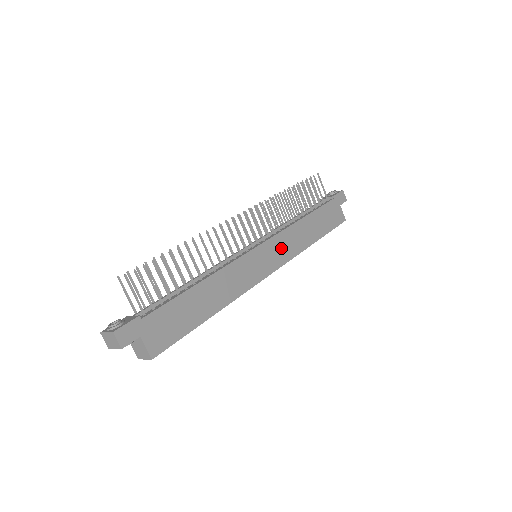
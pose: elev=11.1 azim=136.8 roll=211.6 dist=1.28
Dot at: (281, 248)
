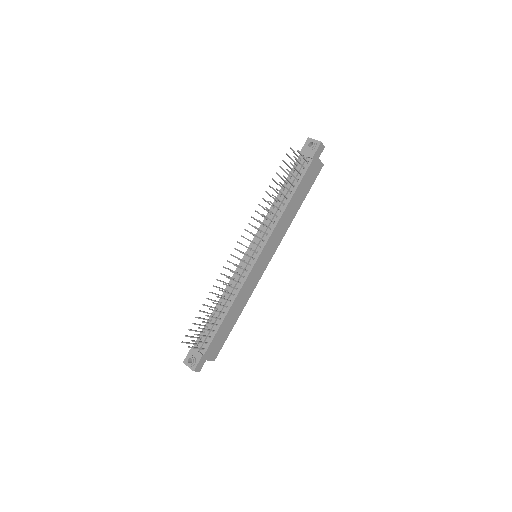
Dot at: (273, 242)
